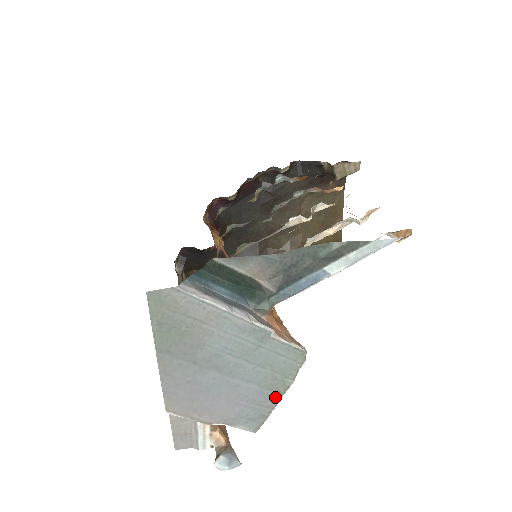
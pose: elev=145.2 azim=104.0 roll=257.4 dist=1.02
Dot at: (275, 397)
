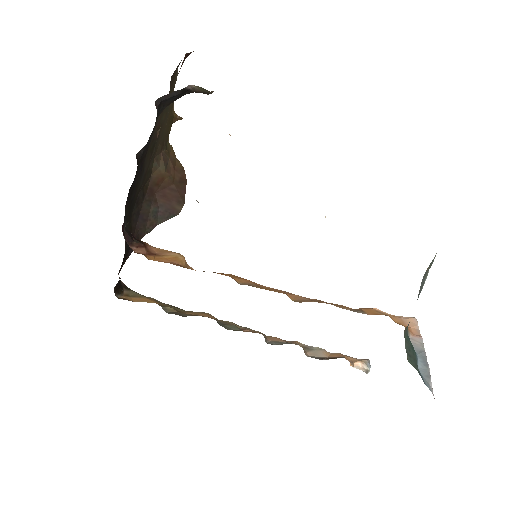
Dot at: occluded
